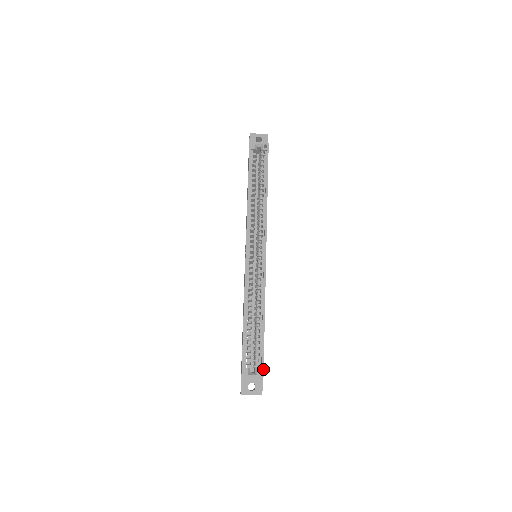
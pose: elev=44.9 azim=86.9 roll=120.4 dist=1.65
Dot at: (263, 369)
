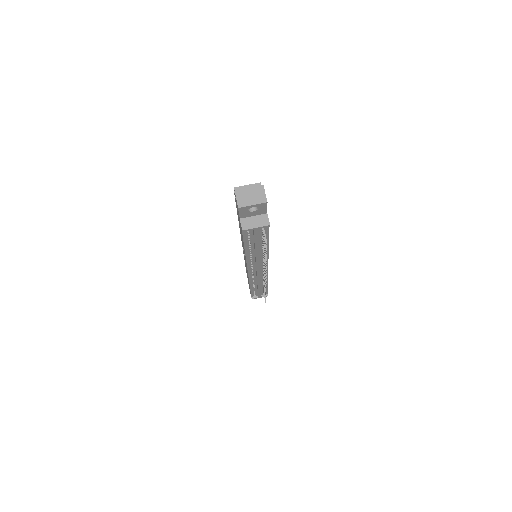
Dot at: occluded
